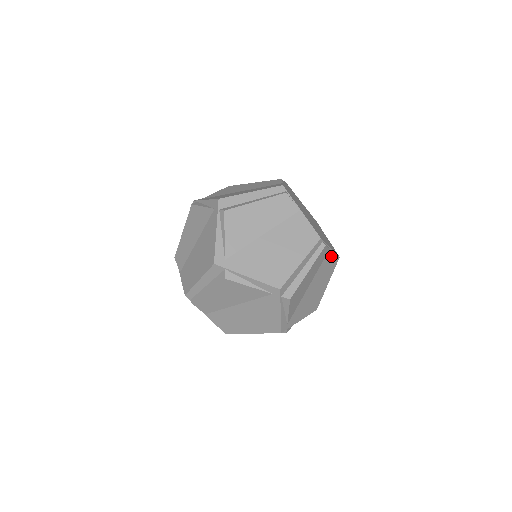
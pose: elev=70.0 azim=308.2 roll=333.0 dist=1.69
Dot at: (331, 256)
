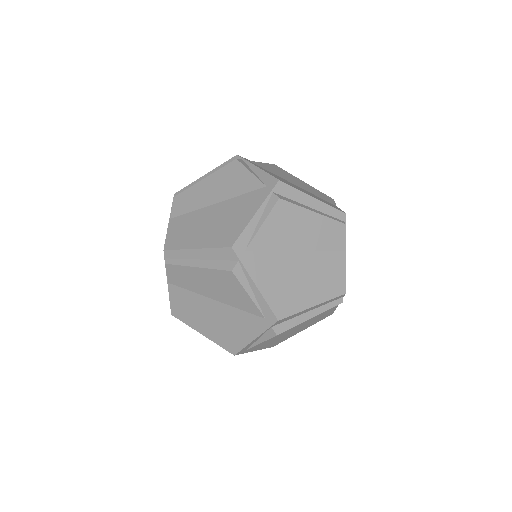
Dot at: (331, 310)
